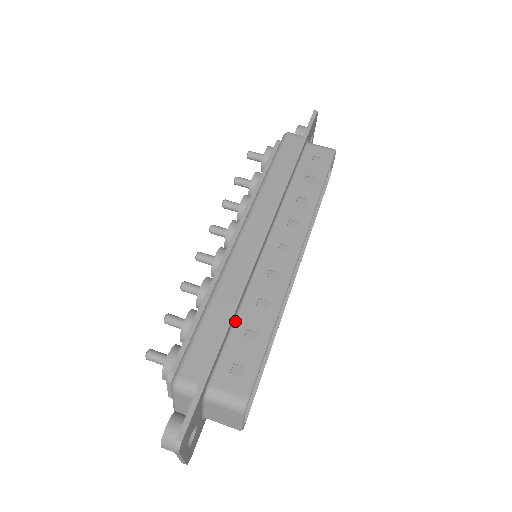
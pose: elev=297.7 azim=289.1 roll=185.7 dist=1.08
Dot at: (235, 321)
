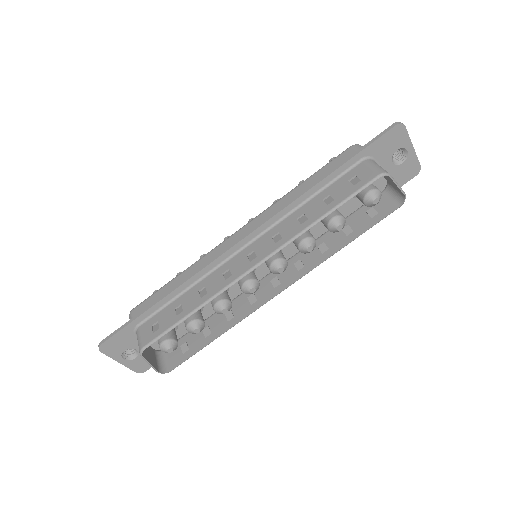
Dot at: (181, 294)
